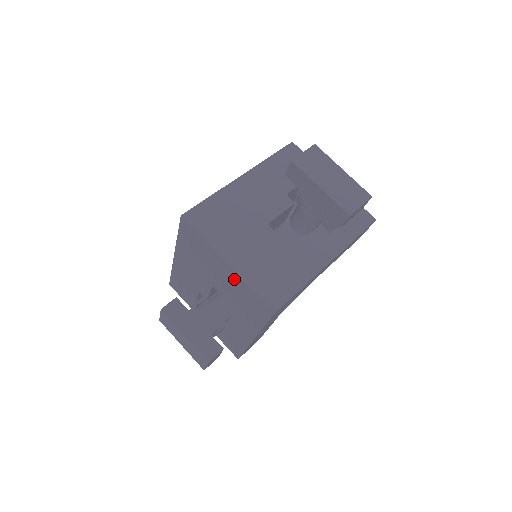
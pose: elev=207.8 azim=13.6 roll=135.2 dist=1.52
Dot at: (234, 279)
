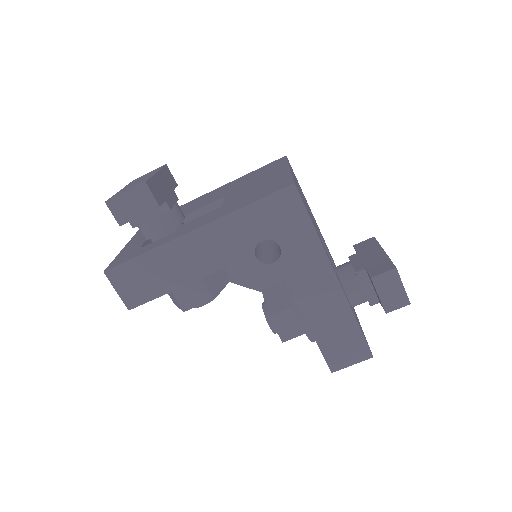
Dot at: (277, 176)
